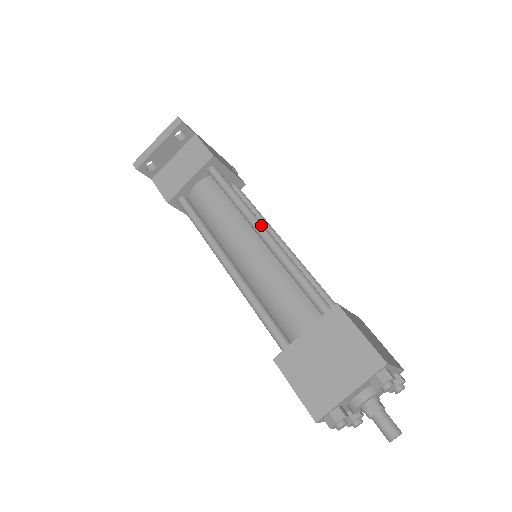
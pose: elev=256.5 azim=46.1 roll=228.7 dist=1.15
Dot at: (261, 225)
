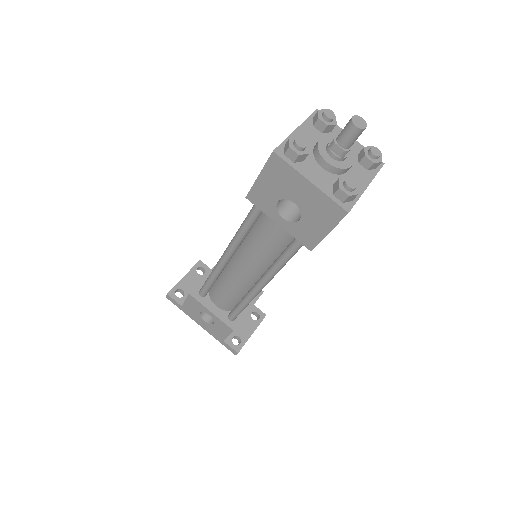
Dot at: occluded
